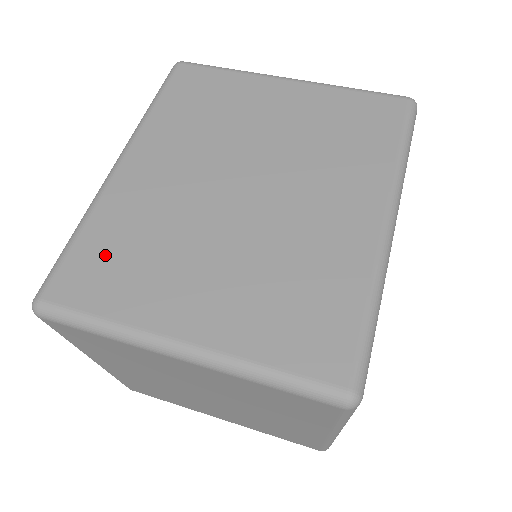
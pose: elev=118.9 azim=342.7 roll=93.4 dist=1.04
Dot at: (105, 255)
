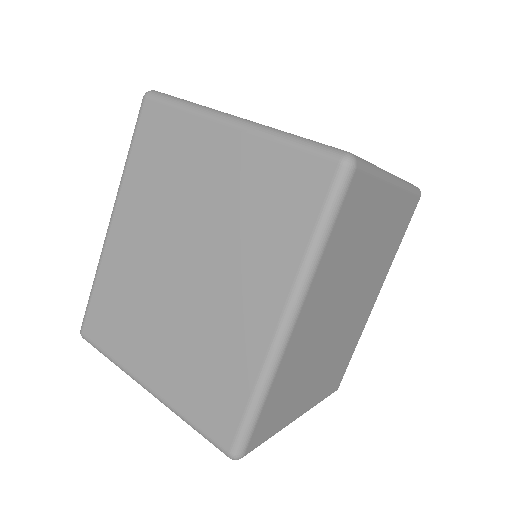
Dot at: (278, 402)
